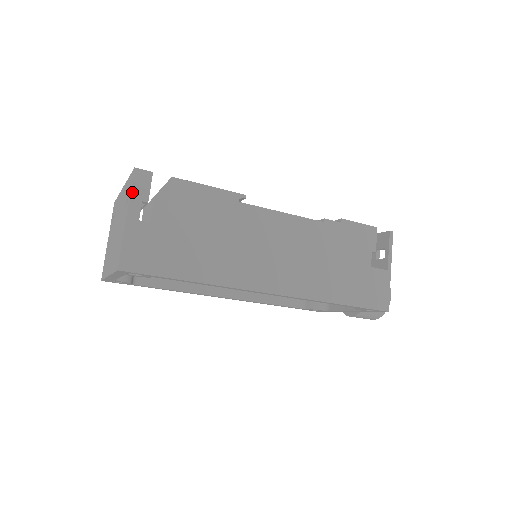
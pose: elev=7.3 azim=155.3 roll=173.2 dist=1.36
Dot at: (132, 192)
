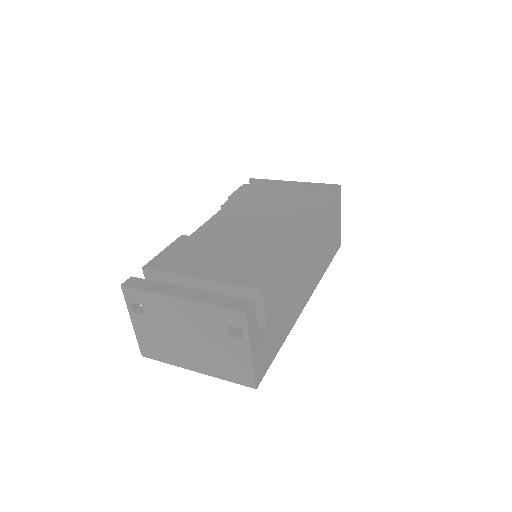
Dot at: (249, 331)
